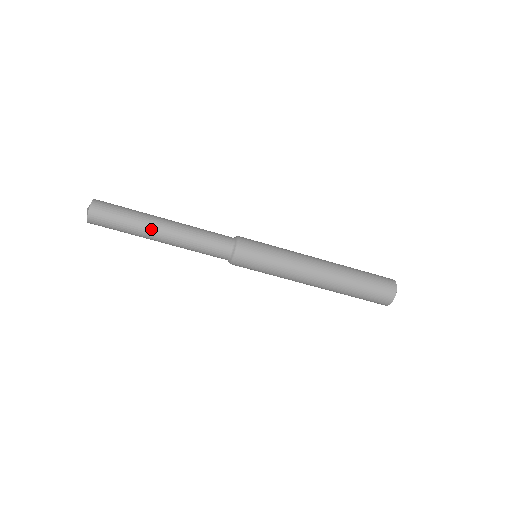
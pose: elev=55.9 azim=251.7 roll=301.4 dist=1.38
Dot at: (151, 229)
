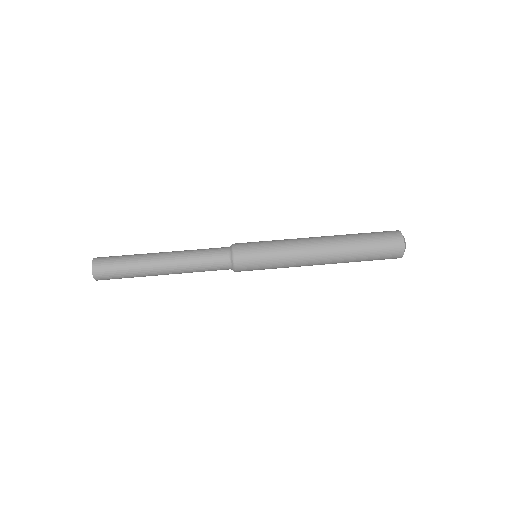
Dot at: (151, 262)
